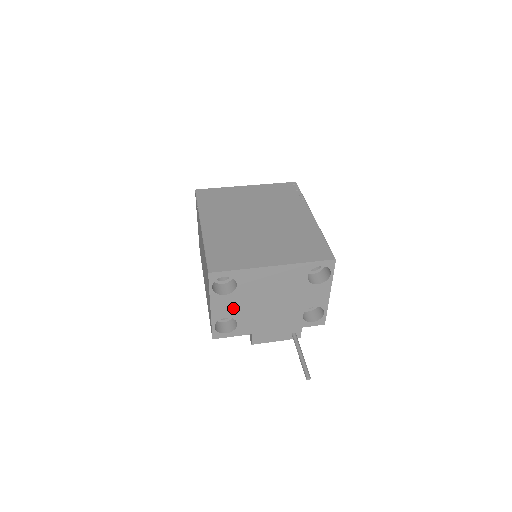
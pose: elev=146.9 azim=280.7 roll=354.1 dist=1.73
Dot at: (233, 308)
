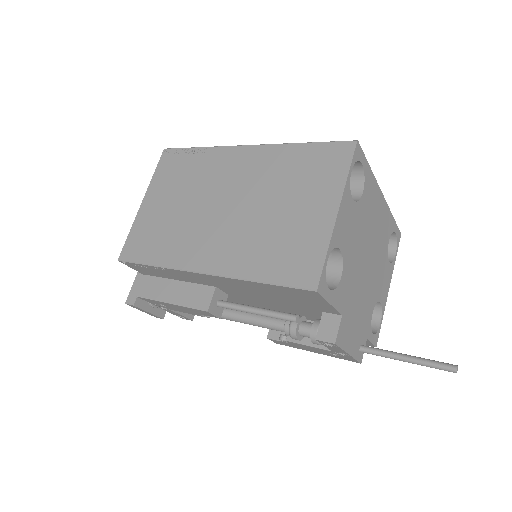
Dot at: (348, 235)
